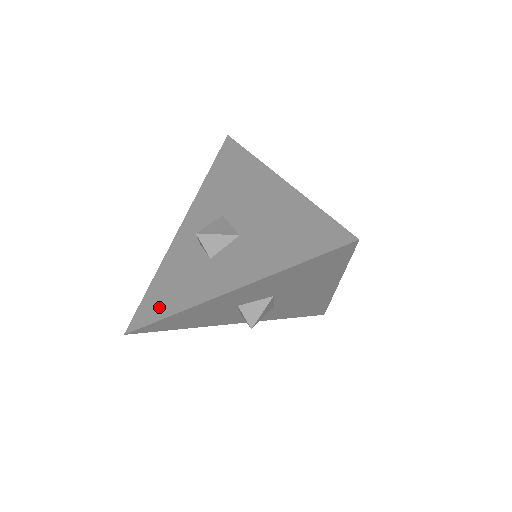
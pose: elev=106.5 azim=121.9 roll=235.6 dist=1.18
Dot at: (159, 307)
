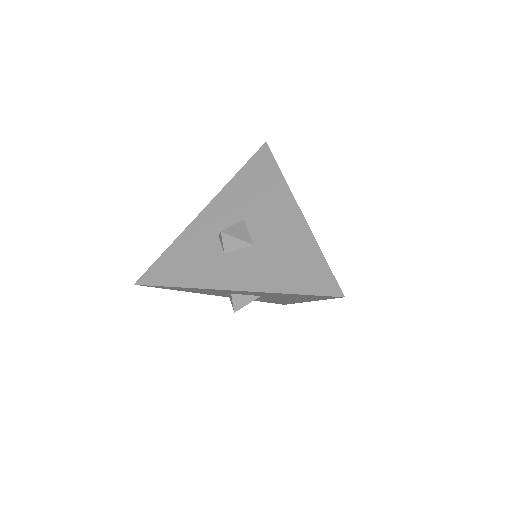
Dot at: (170, 275)
